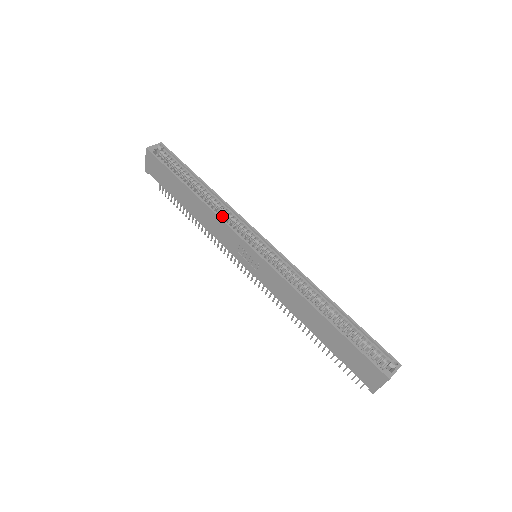
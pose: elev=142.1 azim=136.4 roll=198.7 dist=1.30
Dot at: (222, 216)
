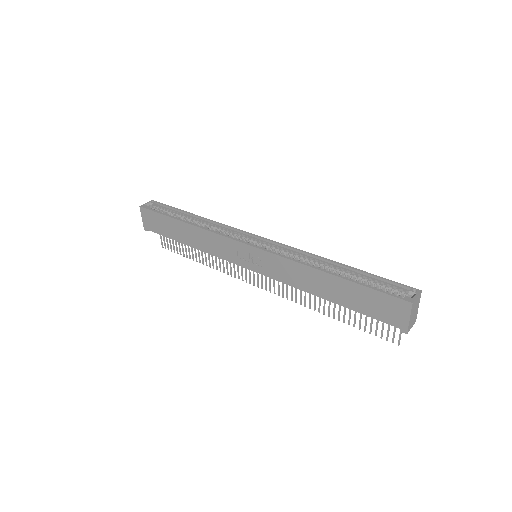
Dot at: (215, 232)
